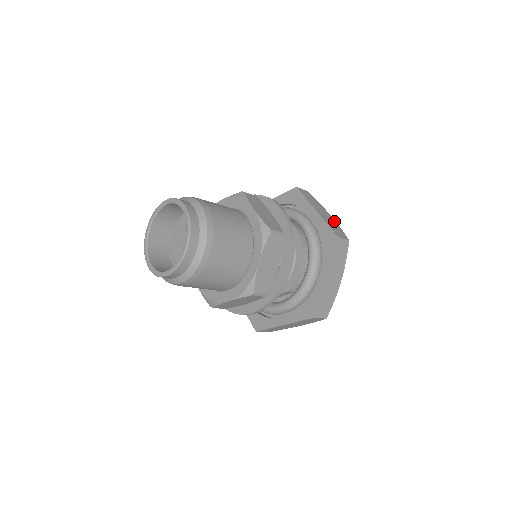
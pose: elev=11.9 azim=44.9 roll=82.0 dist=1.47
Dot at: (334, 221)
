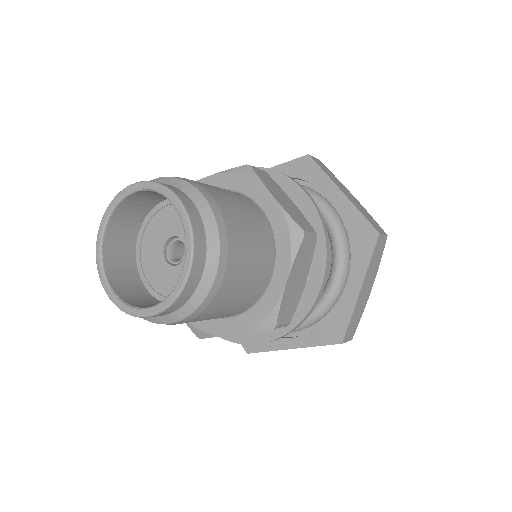
Dot at: (366, 302)
